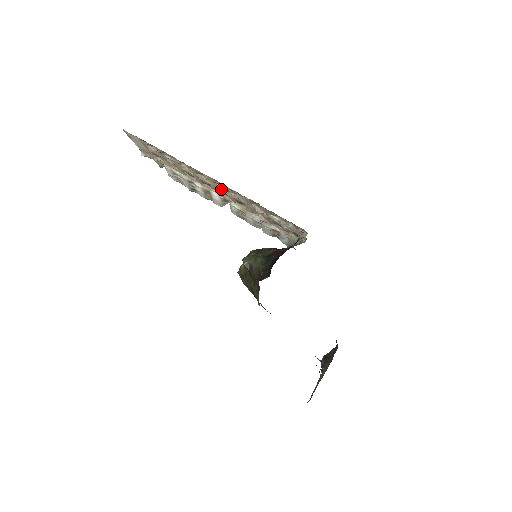
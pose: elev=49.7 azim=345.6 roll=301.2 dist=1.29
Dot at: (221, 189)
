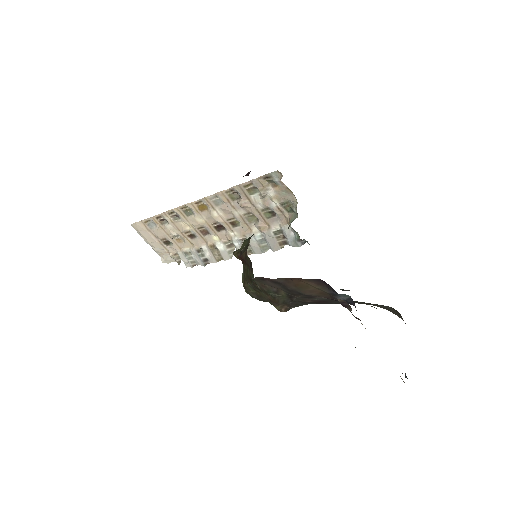
Dot at: (210, 215)
